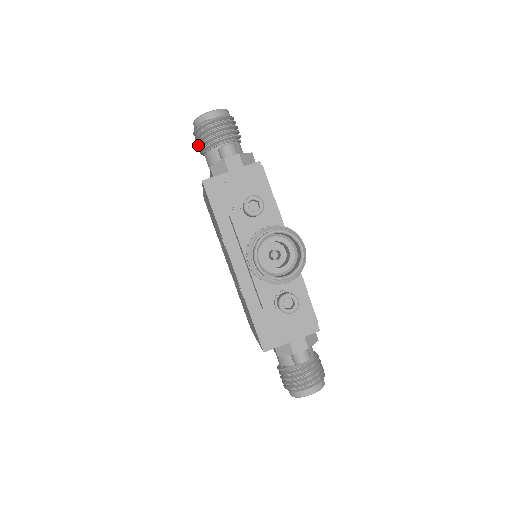
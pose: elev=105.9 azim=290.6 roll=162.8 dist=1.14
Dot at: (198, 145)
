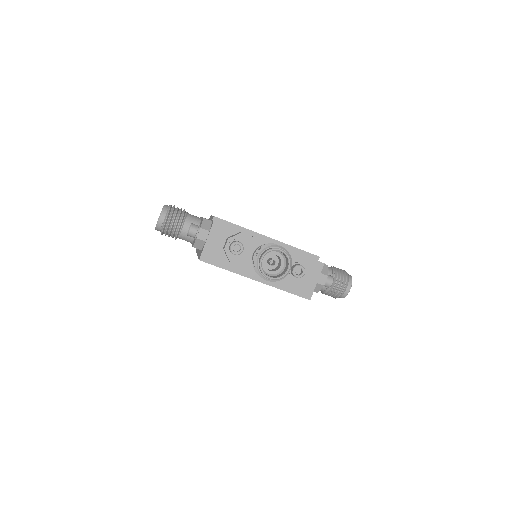
Dot at: occluded
